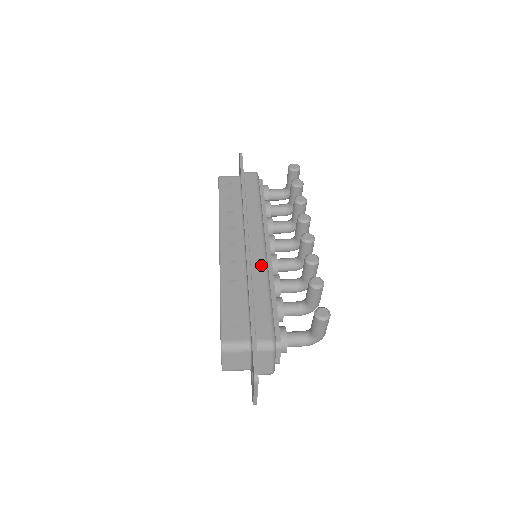
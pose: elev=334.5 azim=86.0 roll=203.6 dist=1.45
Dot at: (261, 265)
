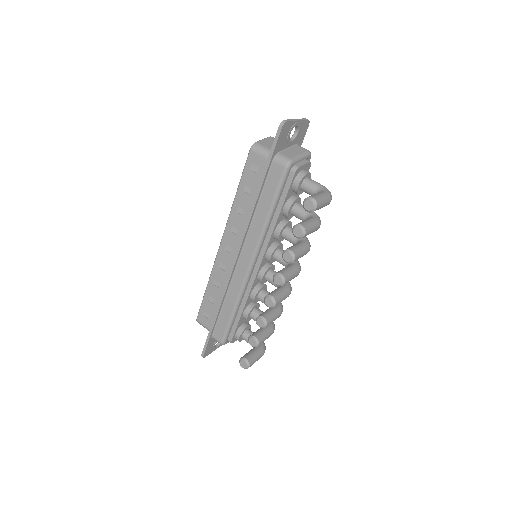
Dot at: (238, 286)
